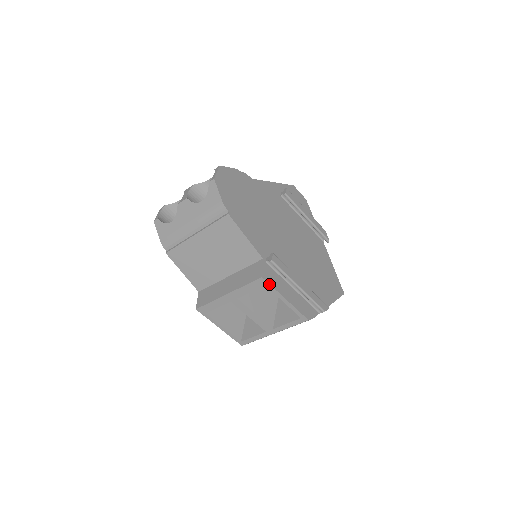
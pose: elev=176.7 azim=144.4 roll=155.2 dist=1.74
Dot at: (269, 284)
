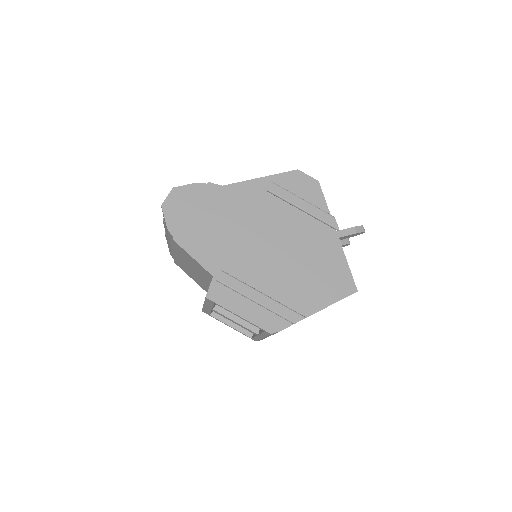
Dot at: (215, 303)
